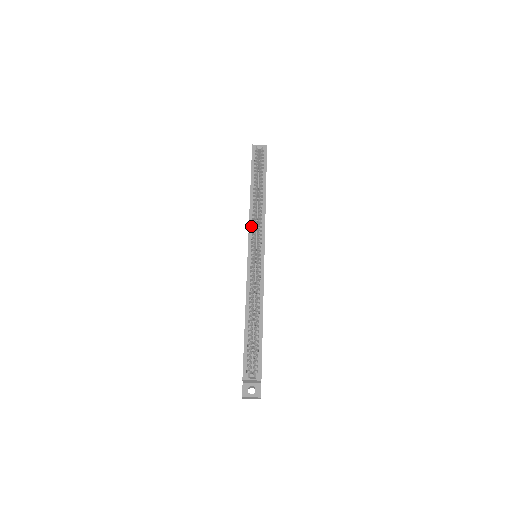
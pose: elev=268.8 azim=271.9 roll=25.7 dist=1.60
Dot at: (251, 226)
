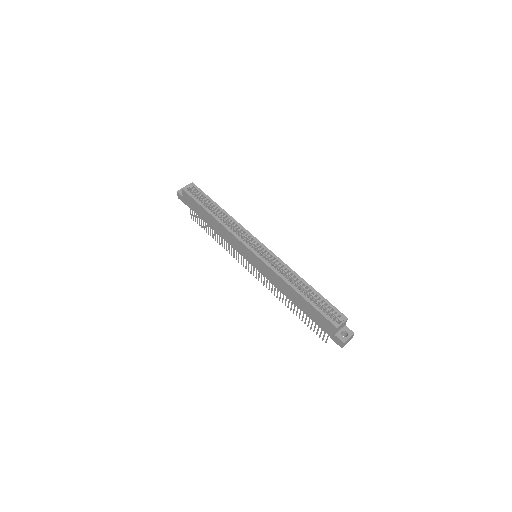
Dot at: (238, 236)
